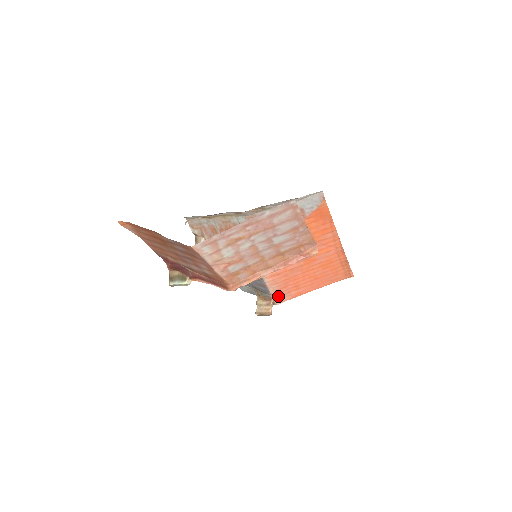
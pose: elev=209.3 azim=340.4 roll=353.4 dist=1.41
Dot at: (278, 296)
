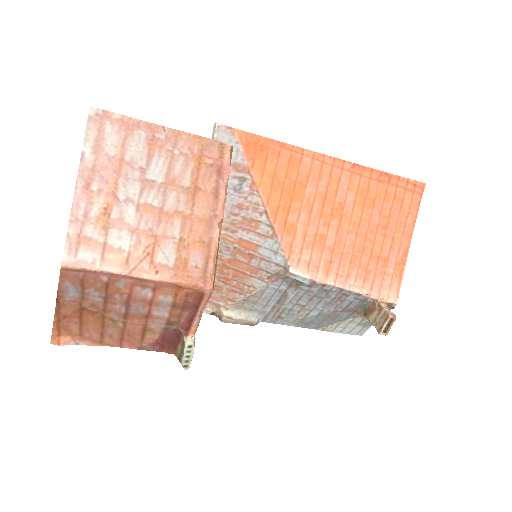
Dot at: (380, 291)
